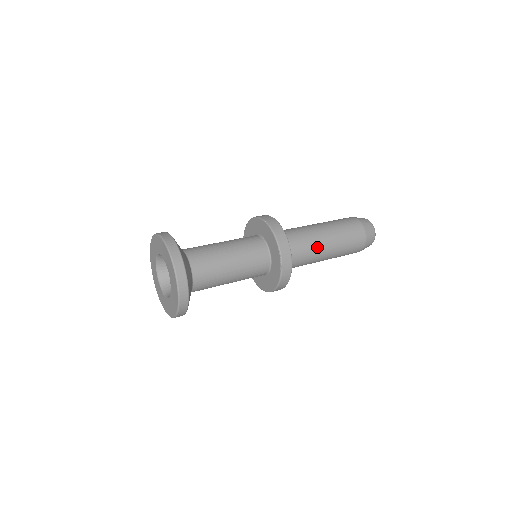
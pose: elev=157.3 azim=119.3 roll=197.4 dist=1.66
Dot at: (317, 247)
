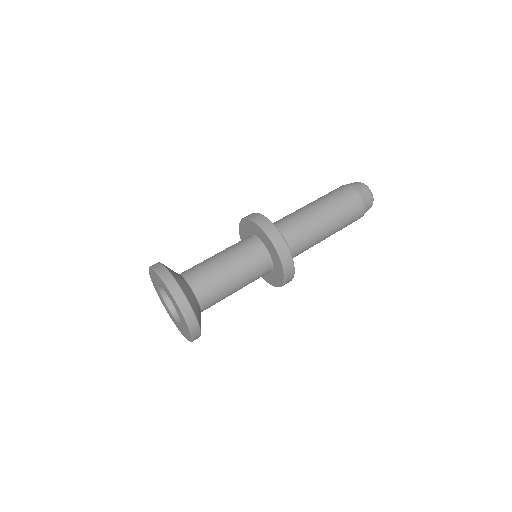
Dot at: (317, 240)
